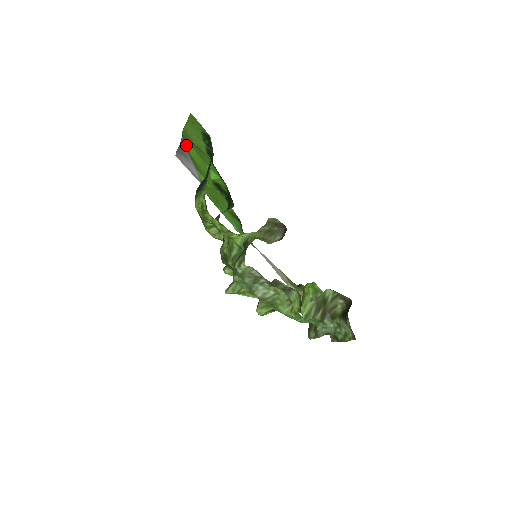
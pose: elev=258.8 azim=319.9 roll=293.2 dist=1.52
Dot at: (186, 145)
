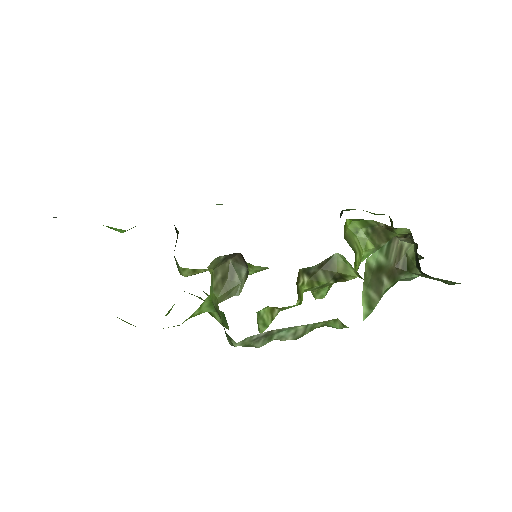
Dot at: occluded
